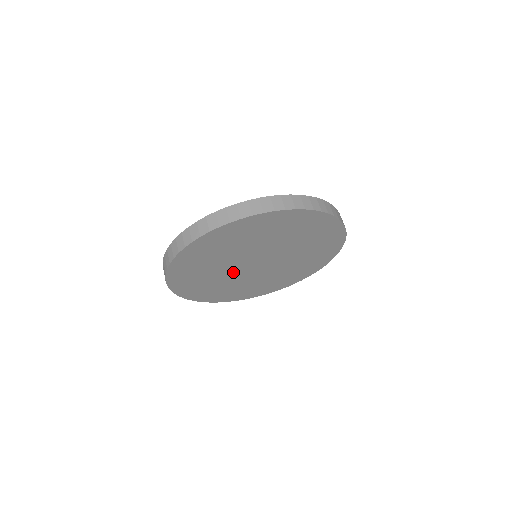
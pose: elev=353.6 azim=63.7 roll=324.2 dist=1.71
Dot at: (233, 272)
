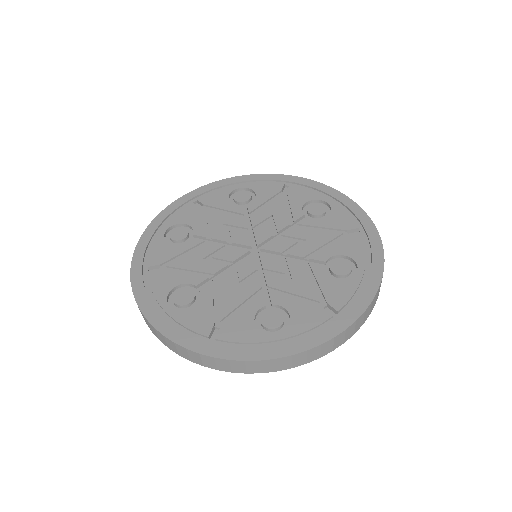
Dot at: occluded
